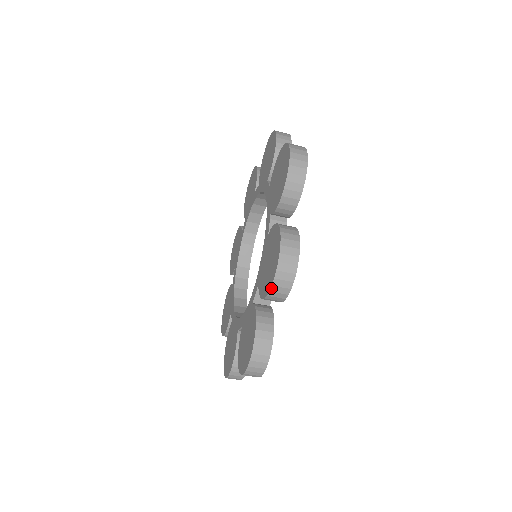
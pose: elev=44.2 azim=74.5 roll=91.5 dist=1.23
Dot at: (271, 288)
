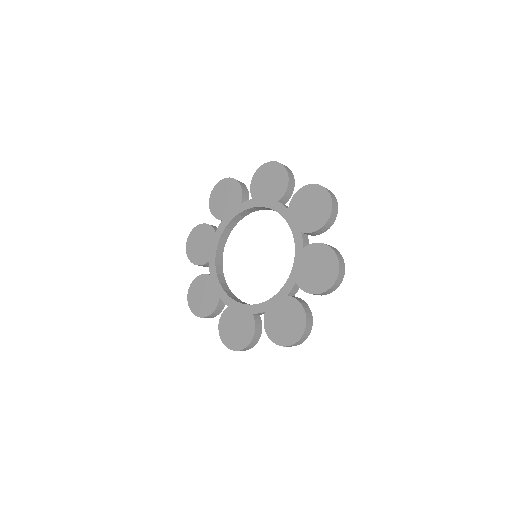
Dot at: (222, 341)
